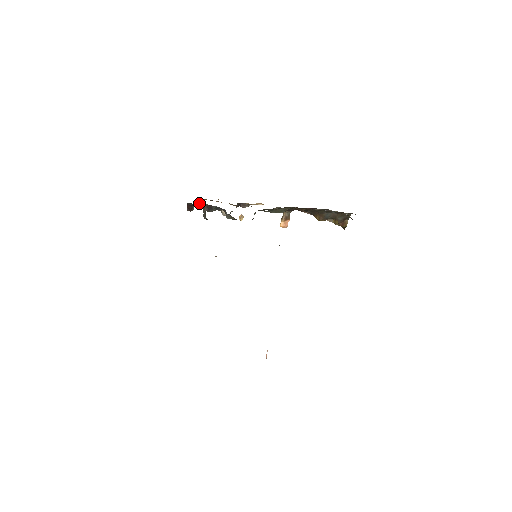
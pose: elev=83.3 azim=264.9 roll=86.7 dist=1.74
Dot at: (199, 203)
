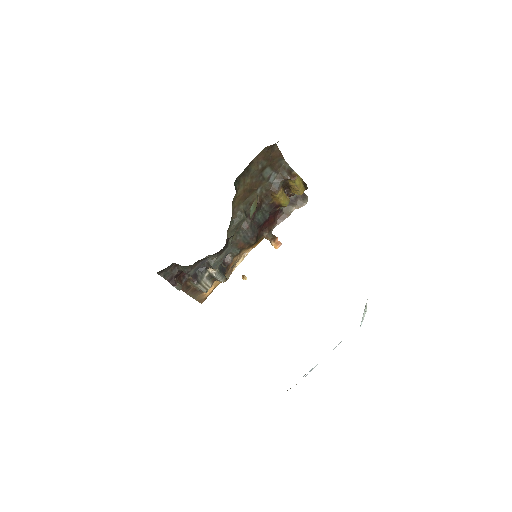
Dot at: (172, 268)
